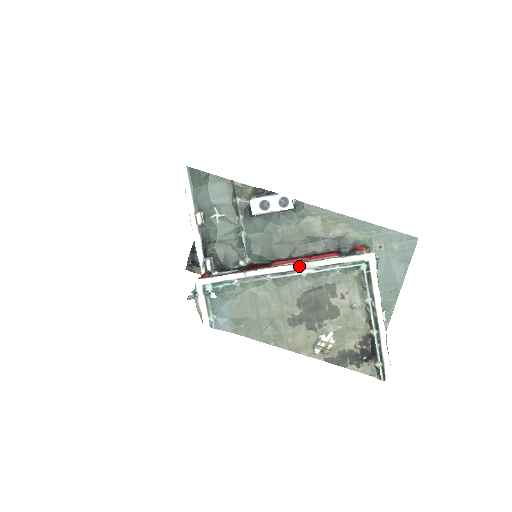
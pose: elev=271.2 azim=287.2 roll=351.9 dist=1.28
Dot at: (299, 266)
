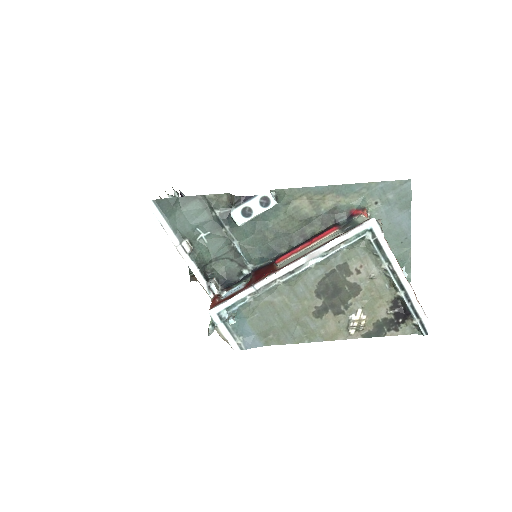
Dot at: (304, 259)
